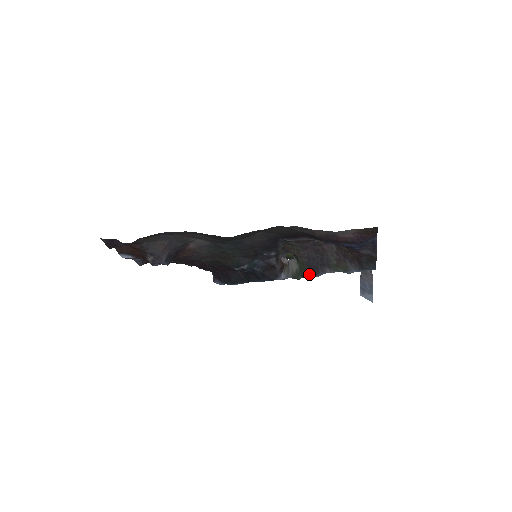
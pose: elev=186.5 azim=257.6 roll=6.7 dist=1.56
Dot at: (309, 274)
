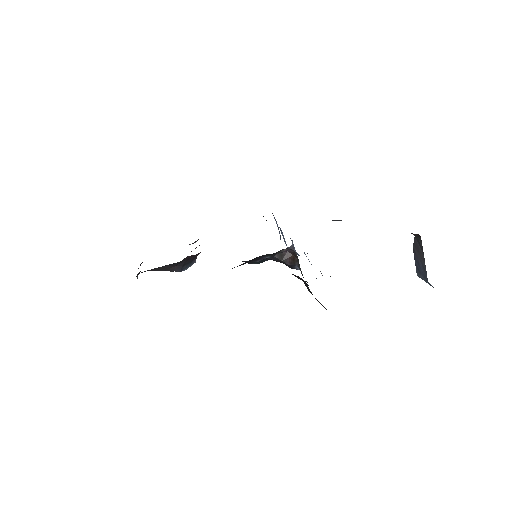
Dot at: (308, 285)
